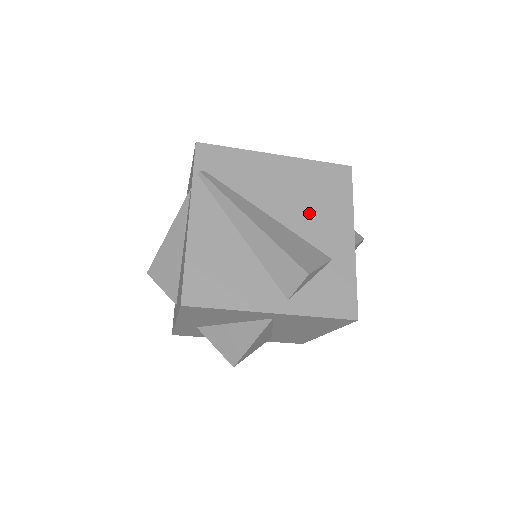
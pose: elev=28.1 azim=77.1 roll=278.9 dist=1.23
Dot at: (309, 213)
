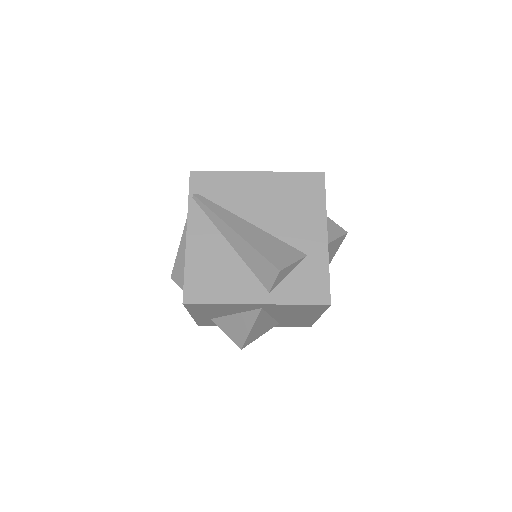
Dot at: (286, 218)
